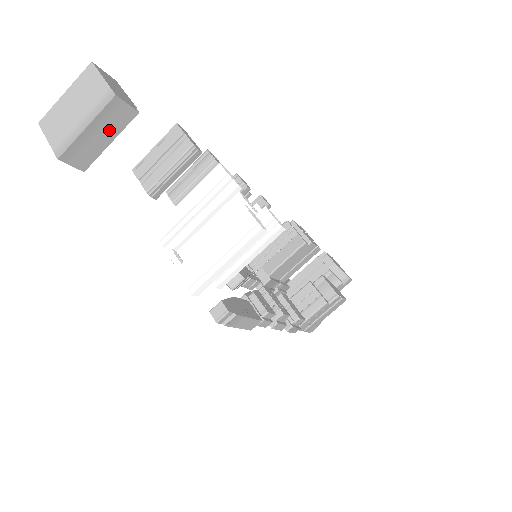
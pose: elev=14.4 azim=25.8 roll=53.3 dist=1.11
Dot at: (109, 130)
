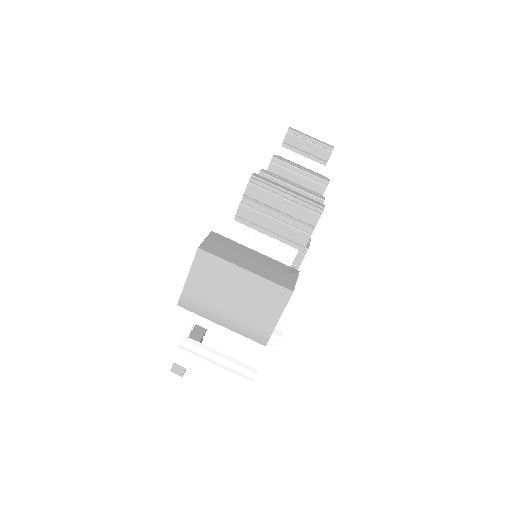
Dot at: occluded
